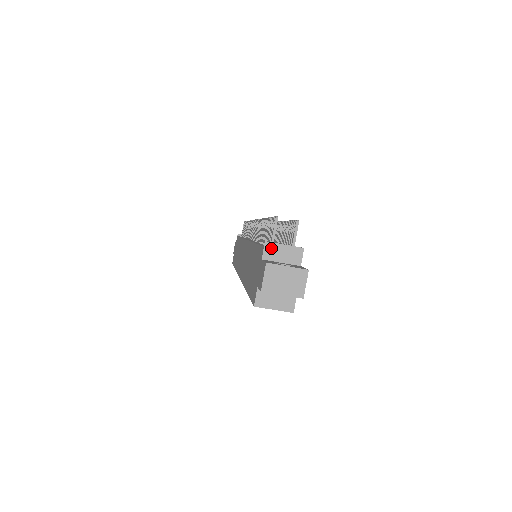
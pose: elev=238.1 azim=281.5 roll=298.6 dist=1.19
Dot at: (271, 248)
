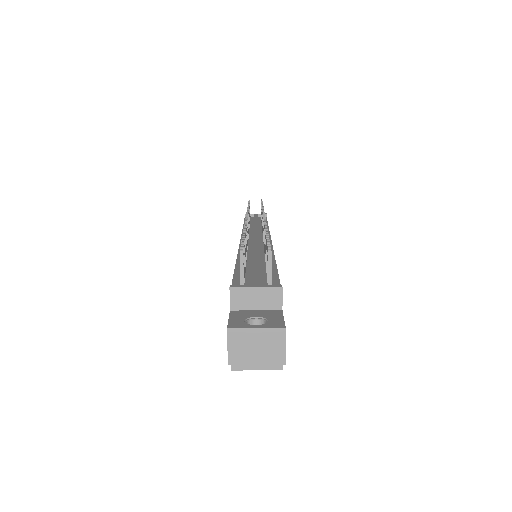
Dot at: (239, 294)
